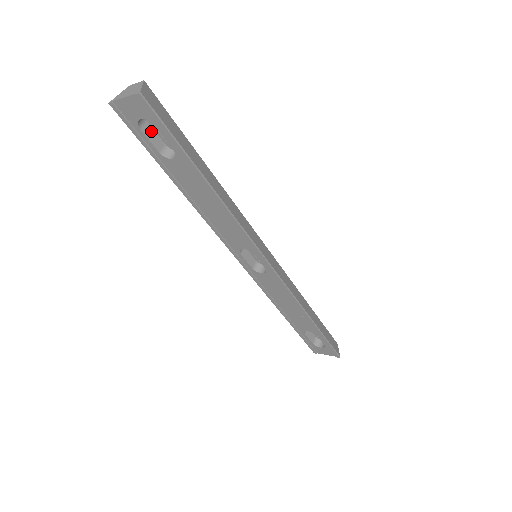
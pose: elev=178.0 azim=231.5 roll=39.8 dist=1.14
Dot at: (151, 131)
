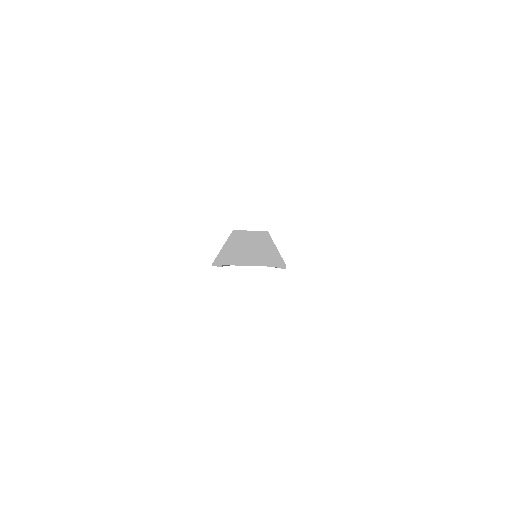
Dot at: occluded
